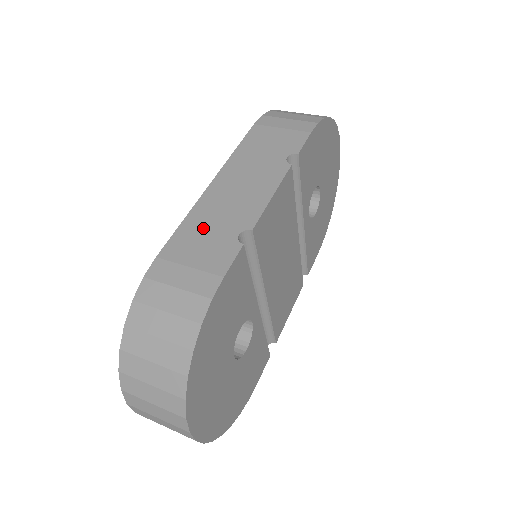
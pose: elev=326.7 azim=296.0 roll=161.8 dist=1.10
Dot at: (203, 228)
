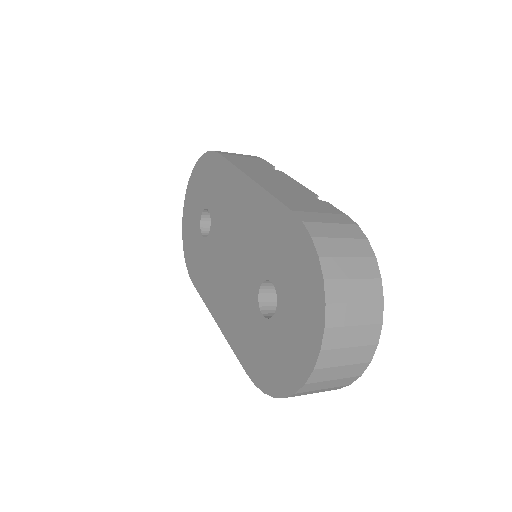
Dot at: (291, 196)
